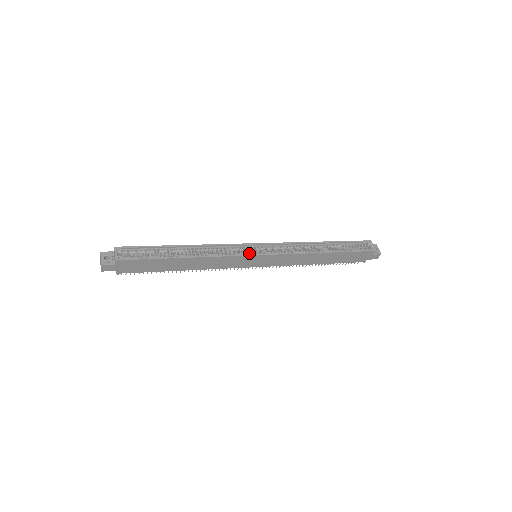
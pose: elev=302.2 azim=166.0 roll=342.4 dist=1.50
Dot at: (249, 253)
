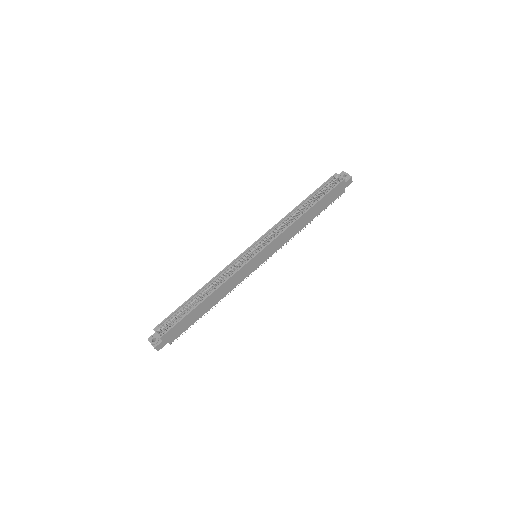
Dot at: (248, 259)
